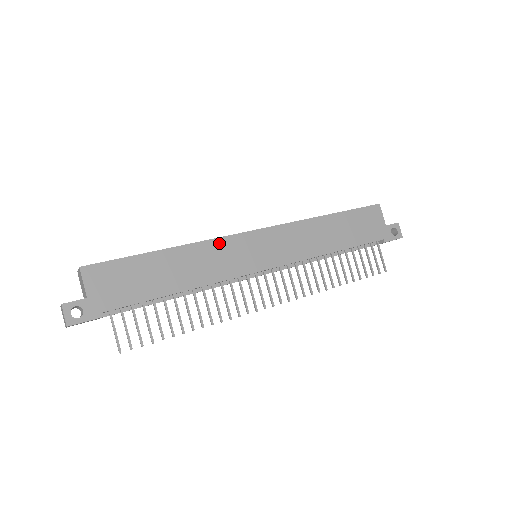
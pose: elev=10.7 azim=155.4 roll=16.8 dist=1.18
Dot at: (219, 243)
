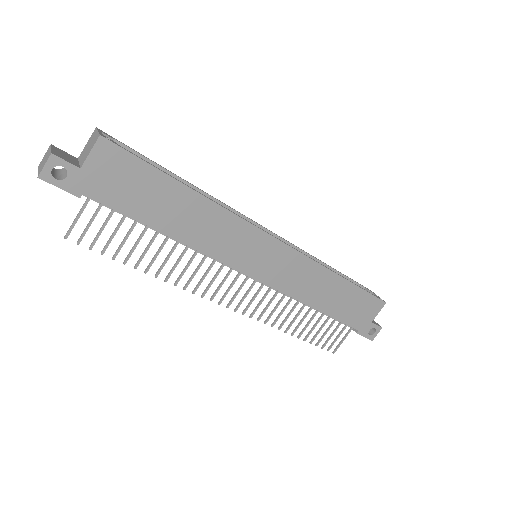
Dot at: (239, 223)
